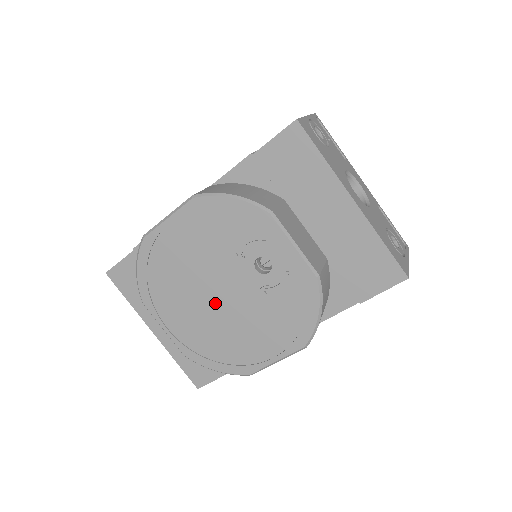
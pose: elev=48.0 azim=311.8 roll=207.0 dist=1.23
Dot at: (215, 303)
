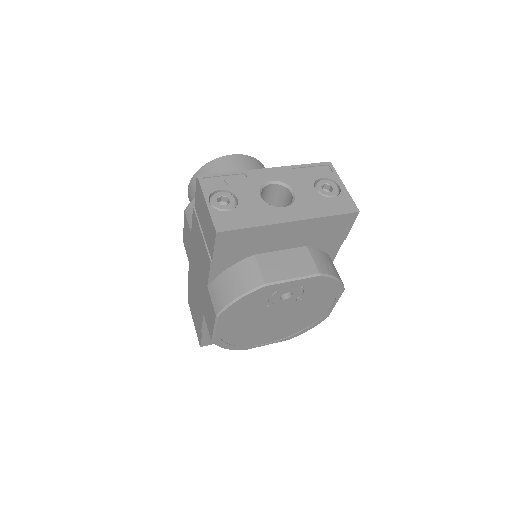
Dot at: (280, 321)
